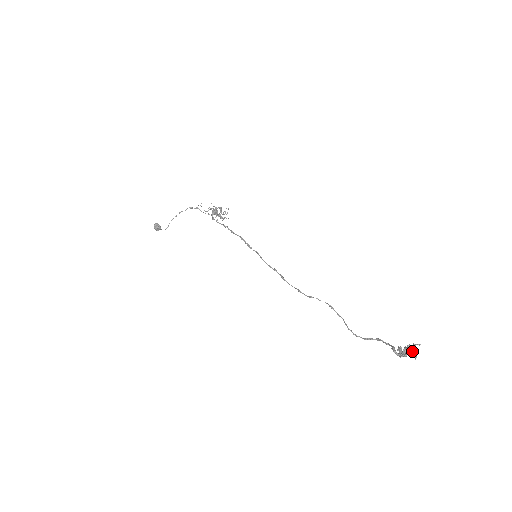
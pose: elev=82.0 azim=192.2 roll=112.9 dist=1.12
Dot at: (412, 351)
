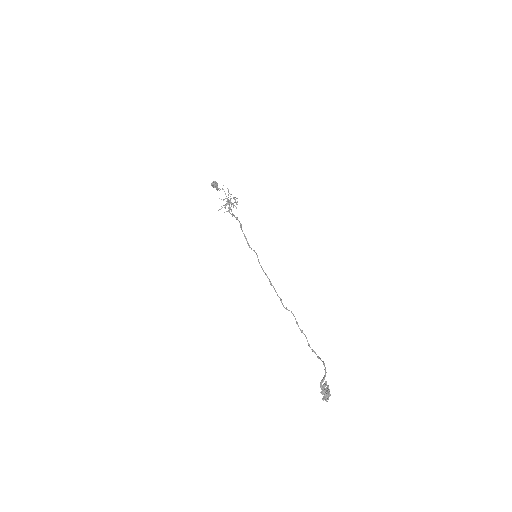
Dot at: (326, 394)
